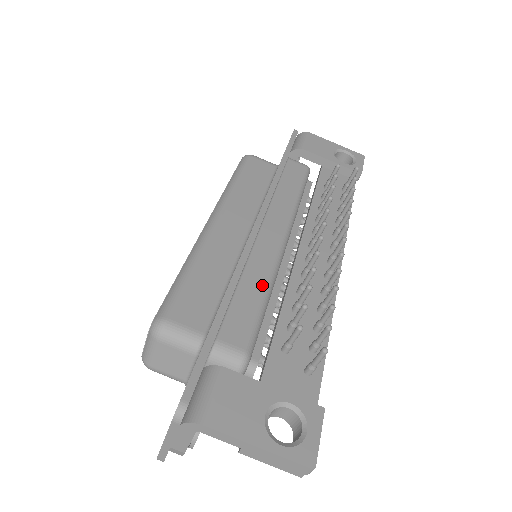
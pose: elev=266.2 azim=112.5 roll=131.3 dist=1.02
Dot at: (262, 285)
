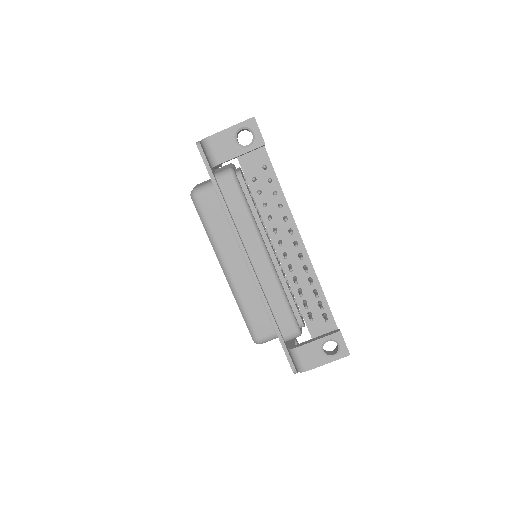
Dot at: (278, 295)
